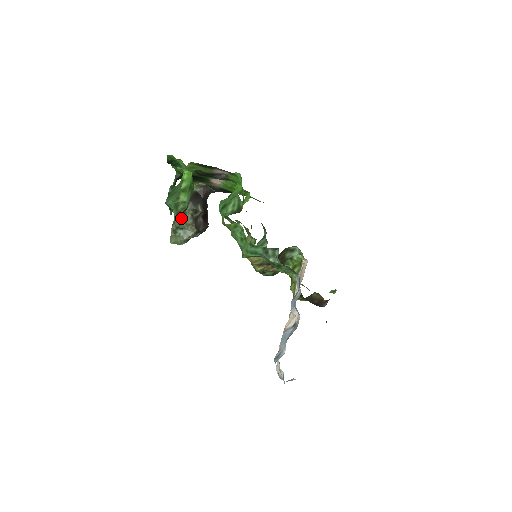
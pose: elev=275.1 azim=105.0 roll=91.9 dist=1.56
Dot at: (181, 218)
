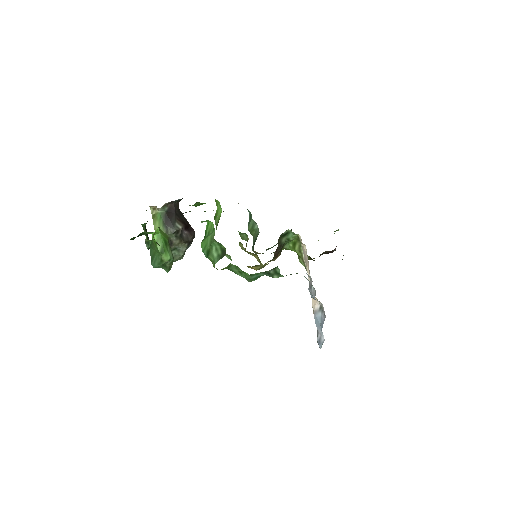
Dot at: occluded
